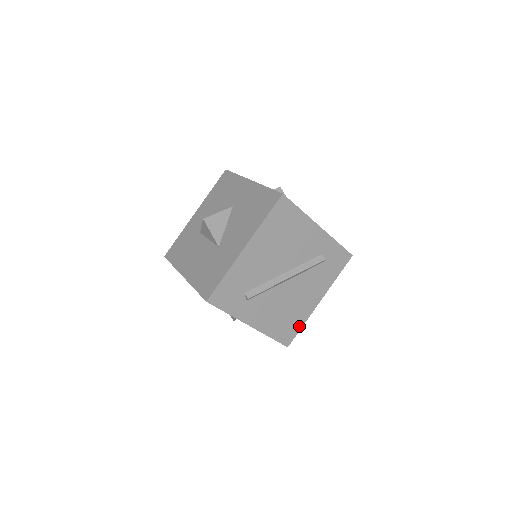
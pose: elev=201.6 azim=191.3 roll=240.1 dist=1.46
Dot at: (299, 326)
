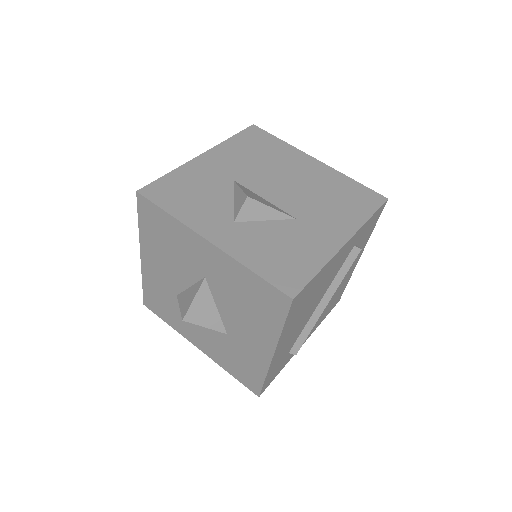
Dot at: (345, 286)
